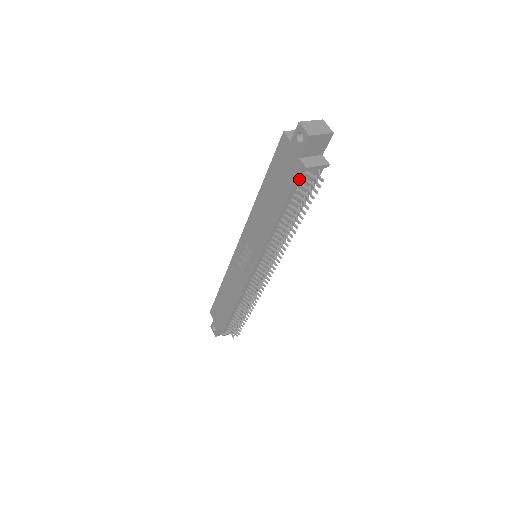
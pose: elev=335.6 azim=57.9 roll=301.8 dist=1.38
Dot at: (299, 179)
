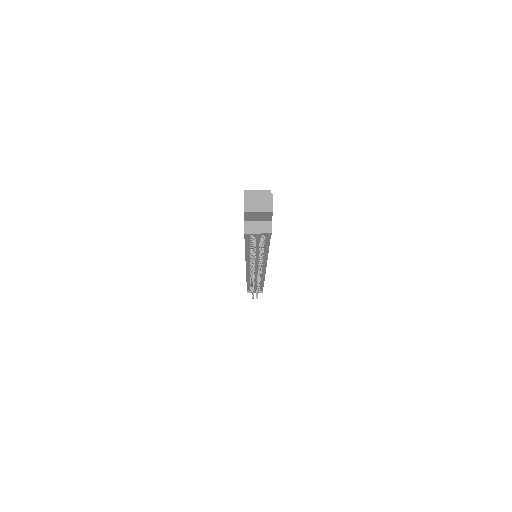
Dot at: (247, 235)
